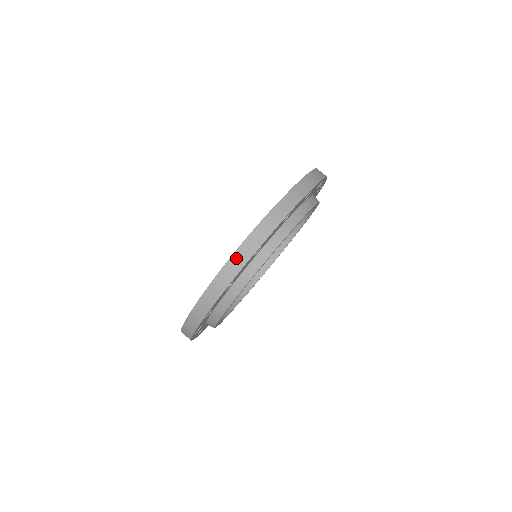
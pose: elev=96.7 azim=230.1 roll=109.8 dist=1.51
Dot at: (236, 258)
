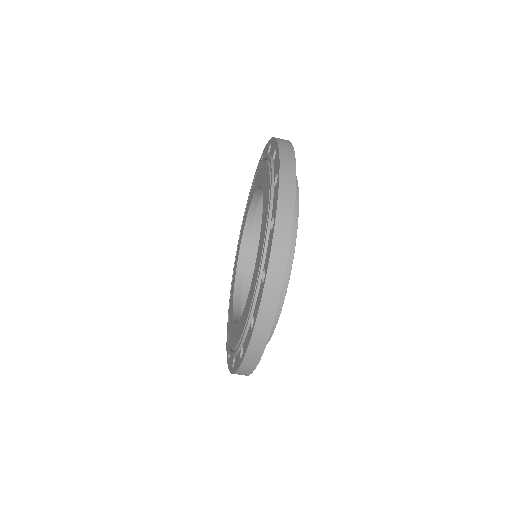
Dot at: (266, 302)
